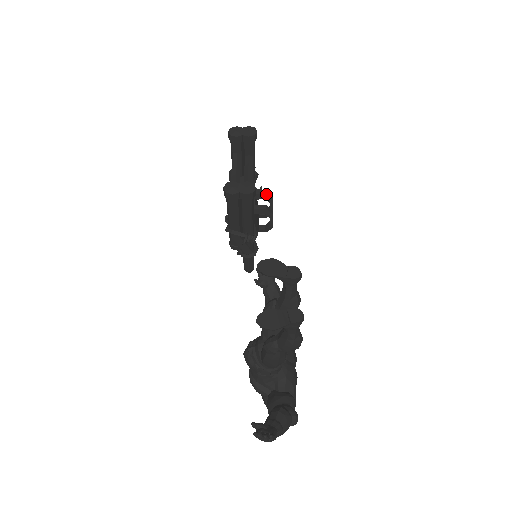
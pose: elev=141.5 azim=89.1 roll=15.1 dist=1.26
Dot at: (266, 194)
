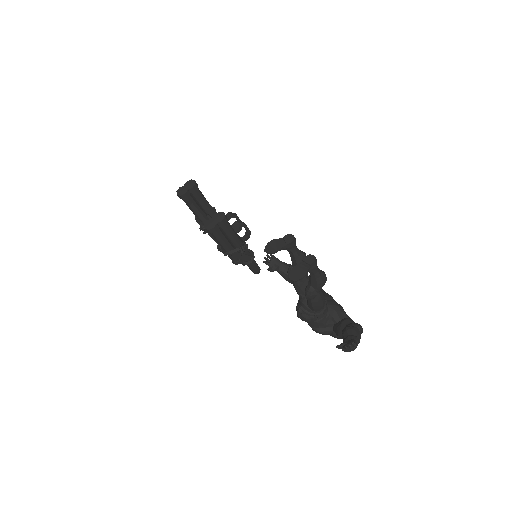
Dot at: (230, 215)
